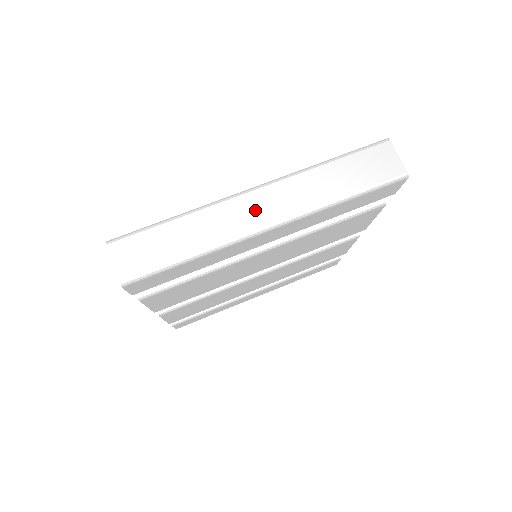
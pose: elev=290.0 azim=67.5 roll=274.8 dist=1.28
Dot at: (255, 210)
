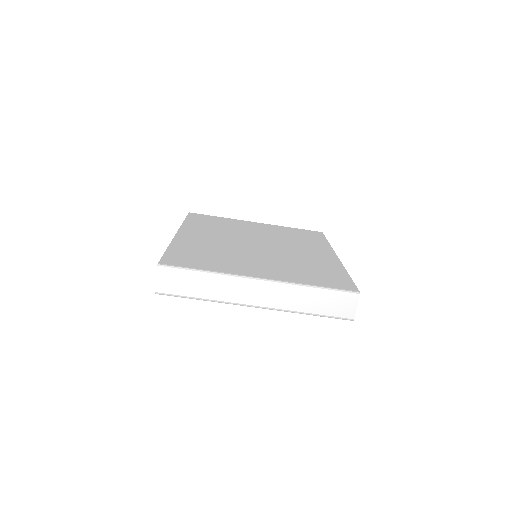
Dot at: (253, 293)
